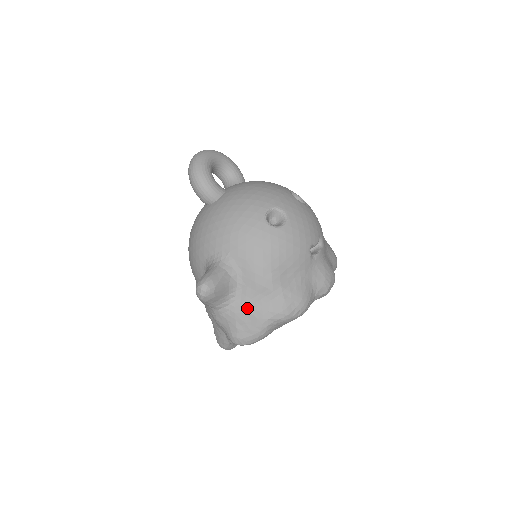
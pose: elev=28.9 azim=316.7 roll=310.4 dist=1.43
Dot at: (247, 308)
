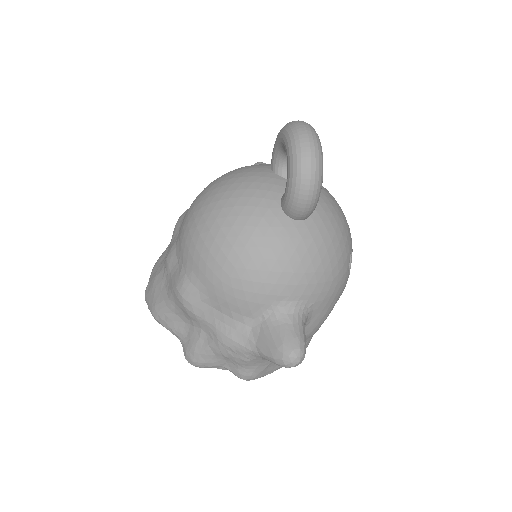
Dot at: occluded
